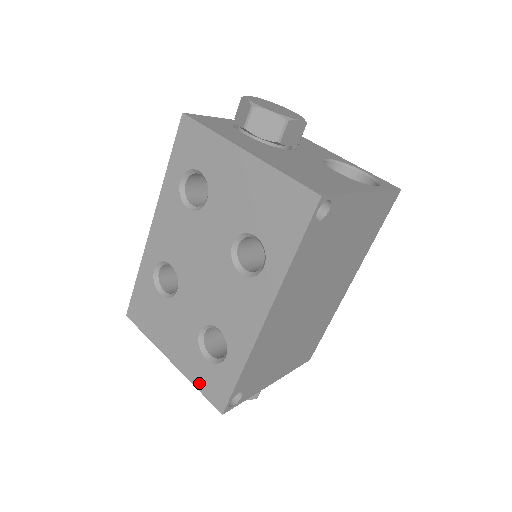
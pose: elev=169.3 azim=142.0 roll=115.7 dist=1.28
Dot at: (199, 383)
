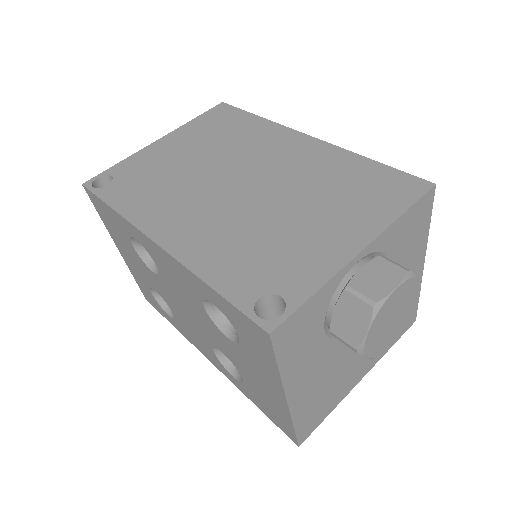
Dot at: (137, 281)
